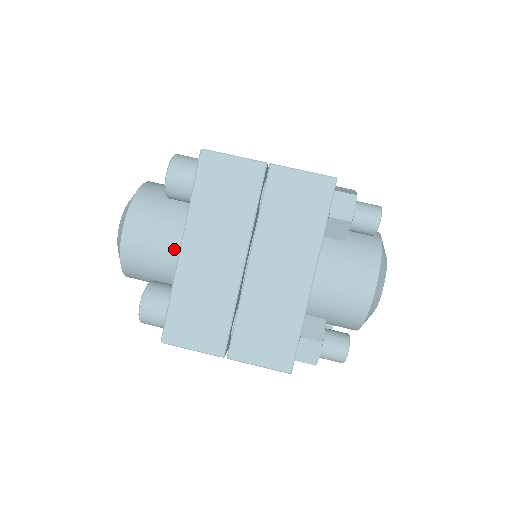
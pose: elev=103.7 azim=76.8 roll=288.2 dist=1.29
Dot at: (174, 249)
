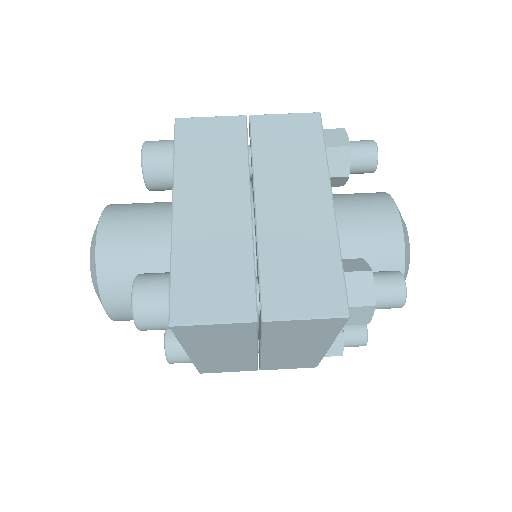
Dot at: (162, 241)
